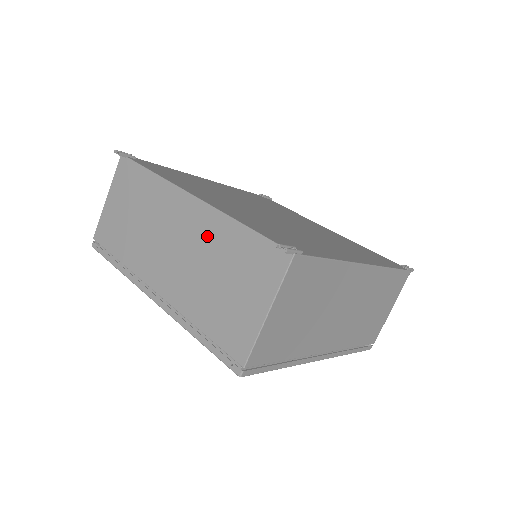
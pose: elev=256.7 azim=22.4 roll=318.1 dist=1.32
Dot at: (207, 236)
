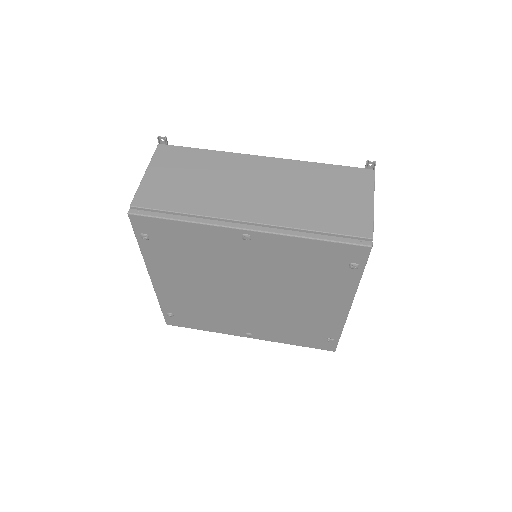
Dot at: (293, 175)
